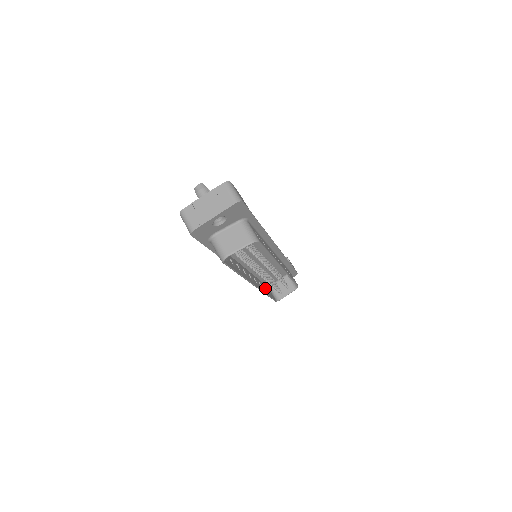
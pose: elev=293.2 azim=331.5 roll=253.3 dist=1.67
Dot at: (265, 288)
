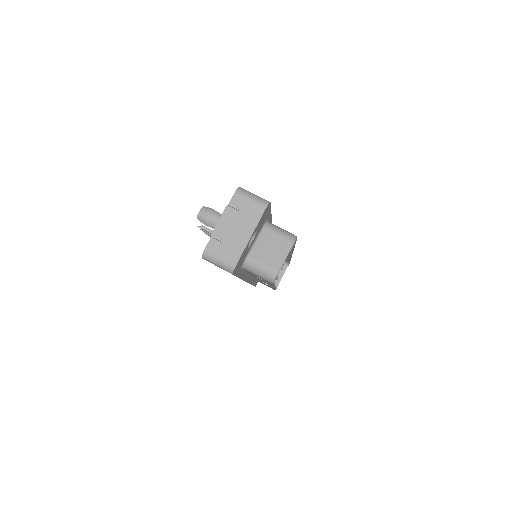
Dot at: occluded
